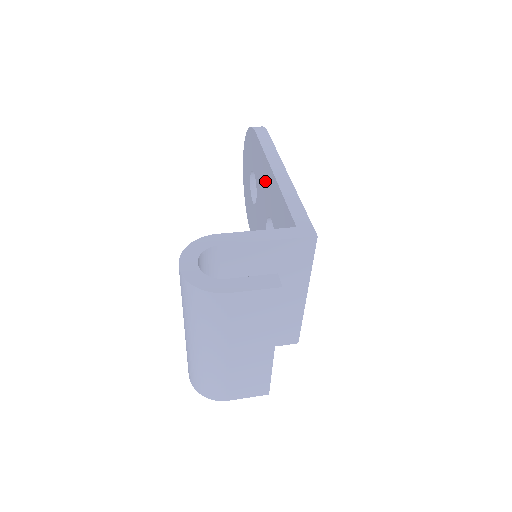
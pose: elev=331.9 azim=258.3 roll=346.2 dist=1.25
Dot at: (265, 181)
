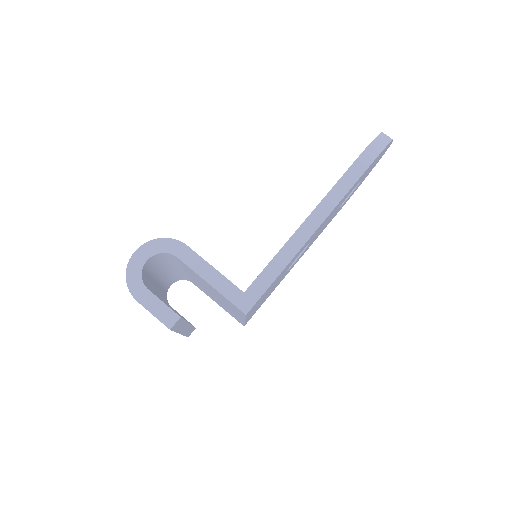
Dot at: occluded
